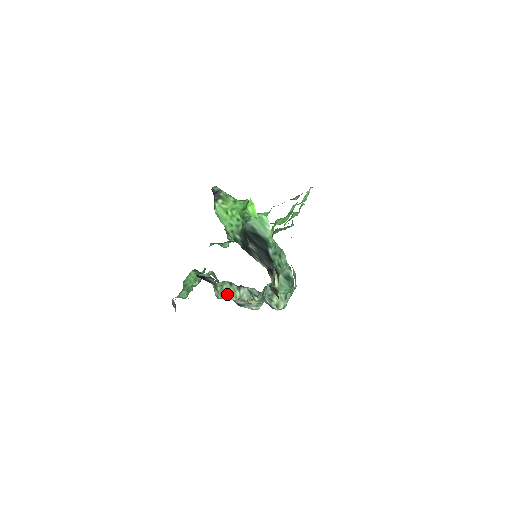
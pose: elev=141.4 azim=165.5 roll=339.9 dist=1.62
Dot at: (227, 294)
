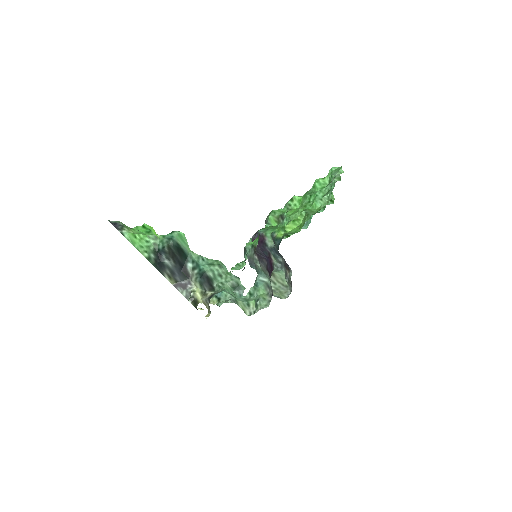
Dot at: occluded
